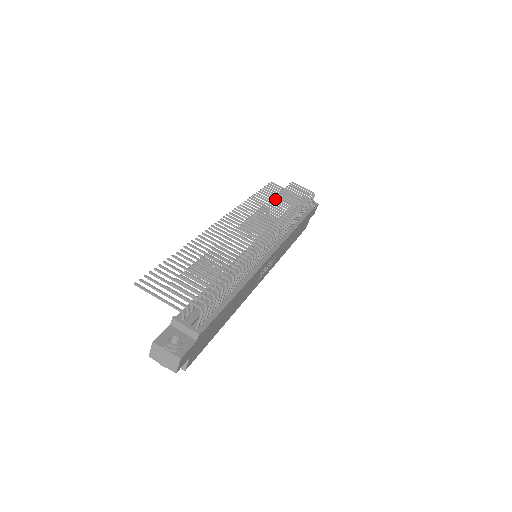
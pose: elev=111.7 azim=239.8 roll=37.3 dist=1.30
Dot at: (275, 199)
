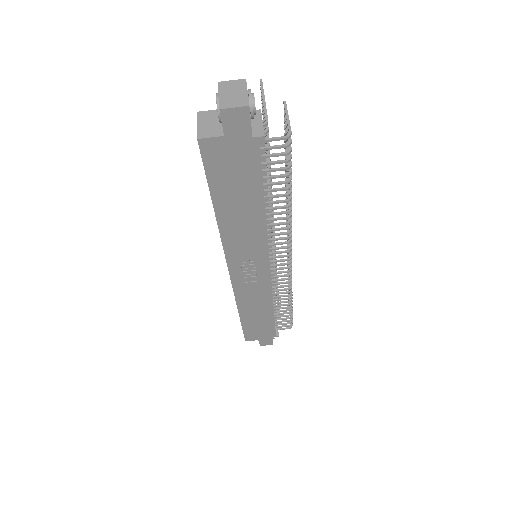
Dot at: occluded
